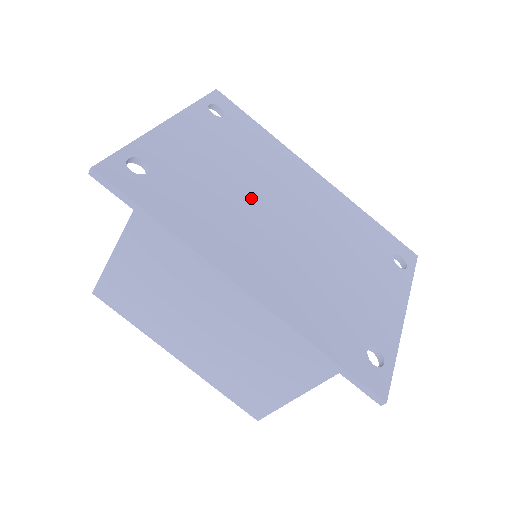
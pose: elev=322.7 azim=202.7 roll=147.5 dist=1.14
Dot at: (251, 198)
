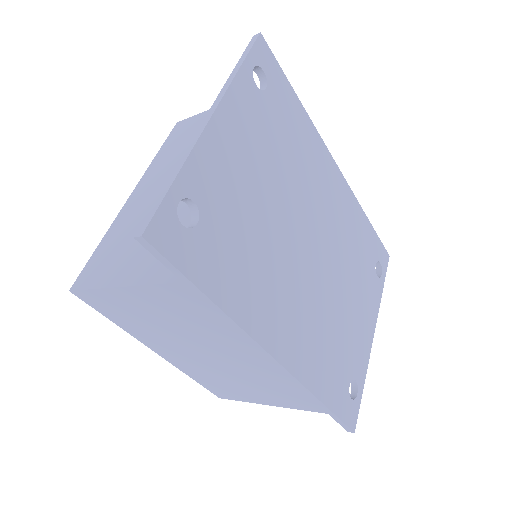
Dot at: (286, 227)
